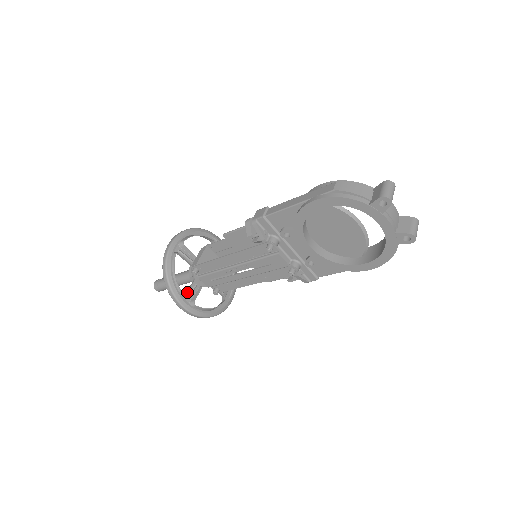
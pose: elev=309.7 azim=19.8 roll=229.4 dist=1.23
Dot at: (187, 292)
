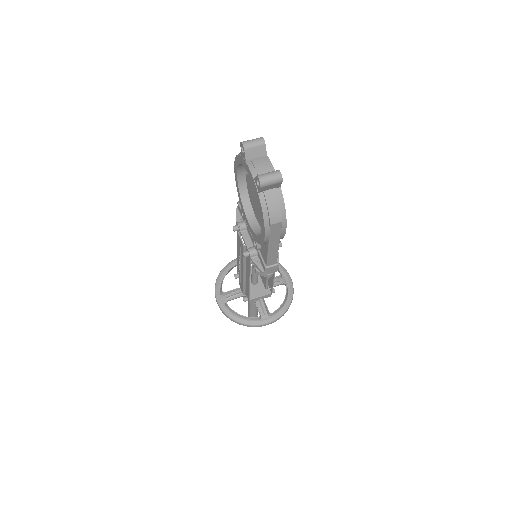
Dot at: (227, 291)
